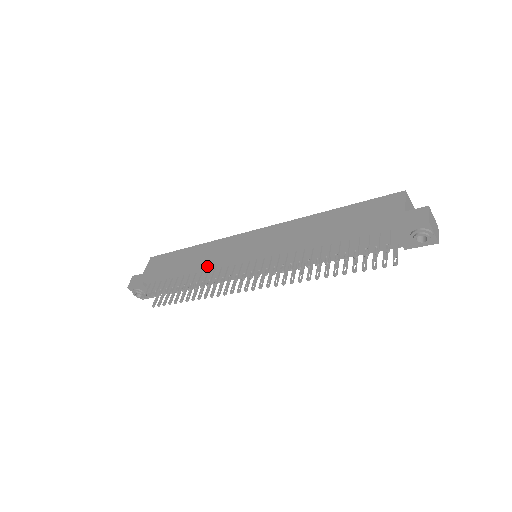
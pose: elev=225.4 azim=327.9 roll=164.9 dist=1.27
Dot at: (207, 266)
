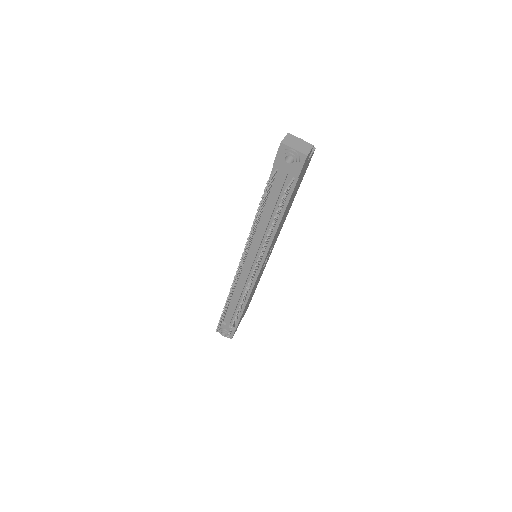
Dot at: occluded
